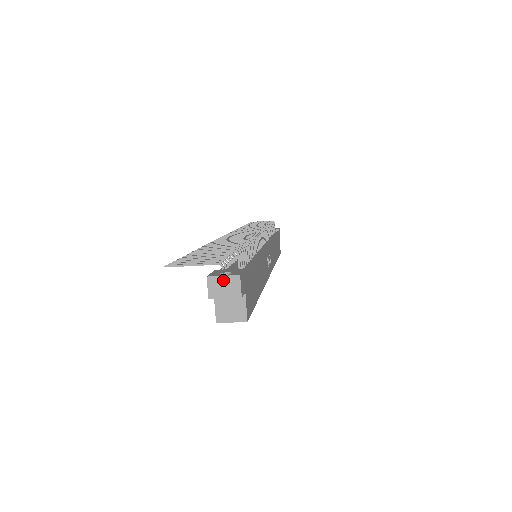
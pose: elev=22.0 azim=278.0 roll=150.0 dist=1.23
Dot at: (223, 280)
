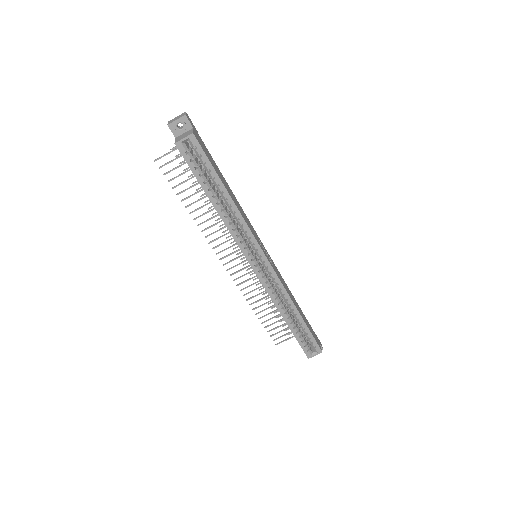
Dot at: (177, 117)
